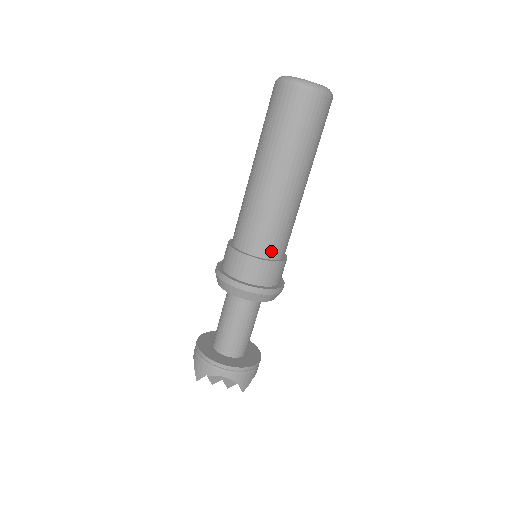
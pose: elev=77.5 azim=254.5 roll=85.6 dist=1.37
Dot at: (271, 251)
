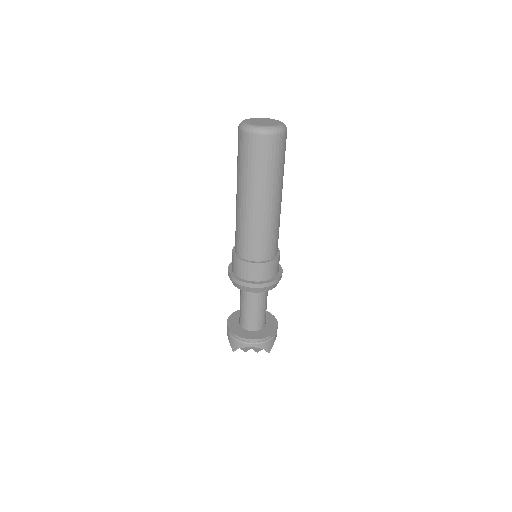
Dot at: (265, 255)
